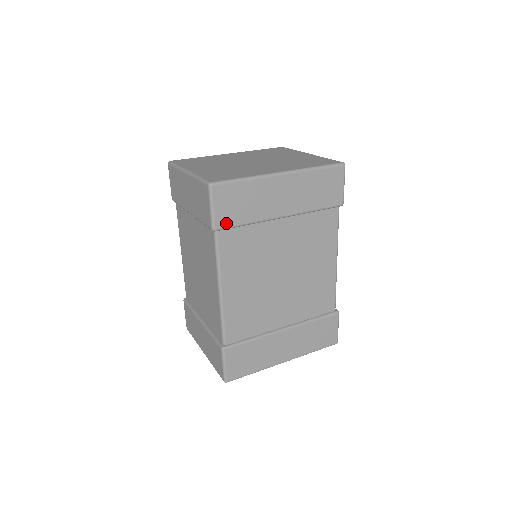
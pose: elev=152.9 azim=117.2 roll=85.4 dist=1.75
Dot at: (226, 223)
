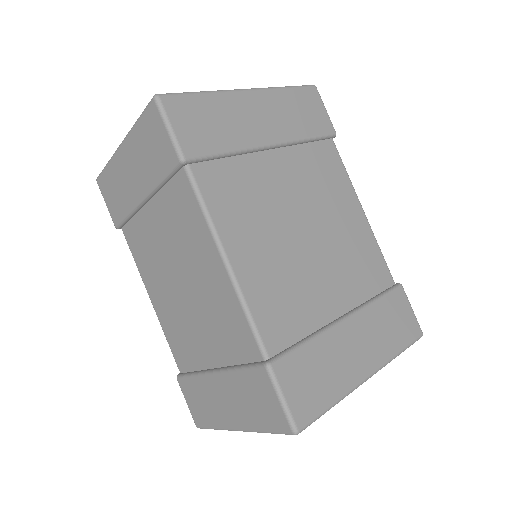
Dot at: (197, 150)
